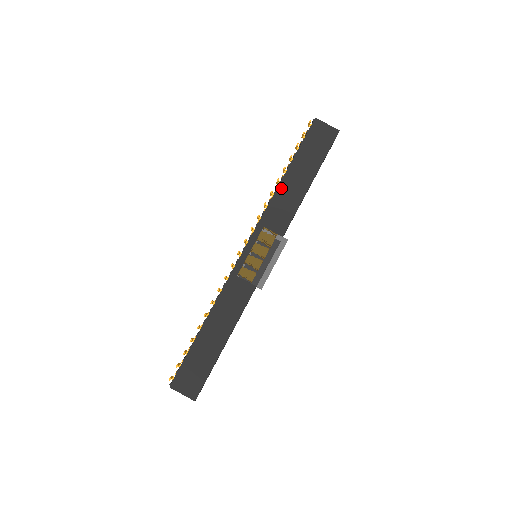
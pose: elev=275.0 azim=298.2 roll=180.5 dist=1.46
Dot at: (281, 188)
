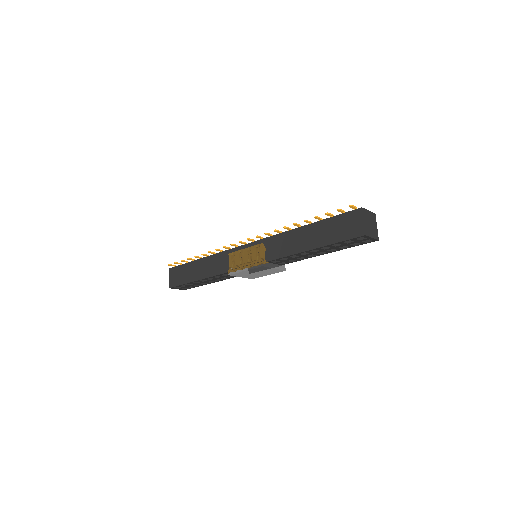
Dot at: (295, 231)
